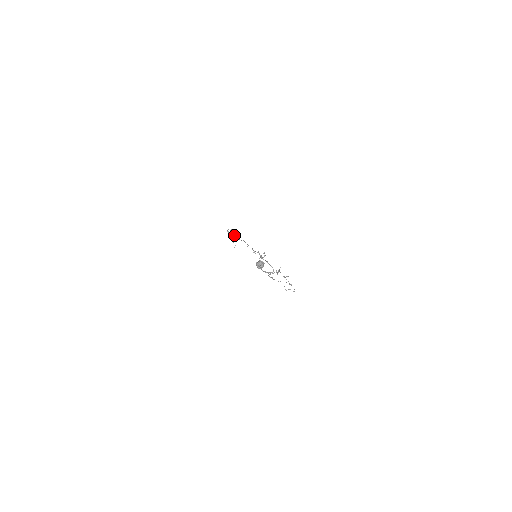
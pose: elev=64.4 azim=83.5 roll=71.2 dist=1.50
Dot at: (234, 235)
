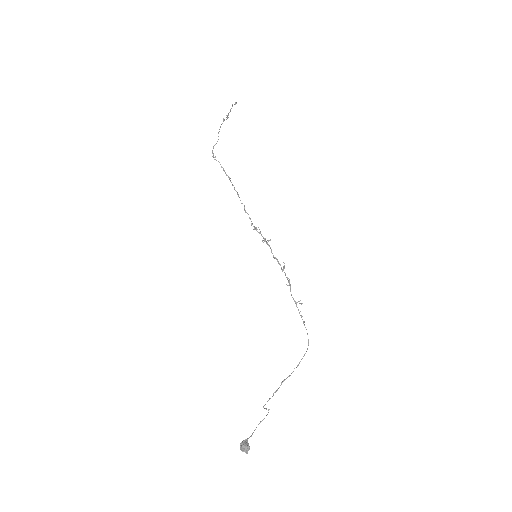
Dot at: (227, 115)
